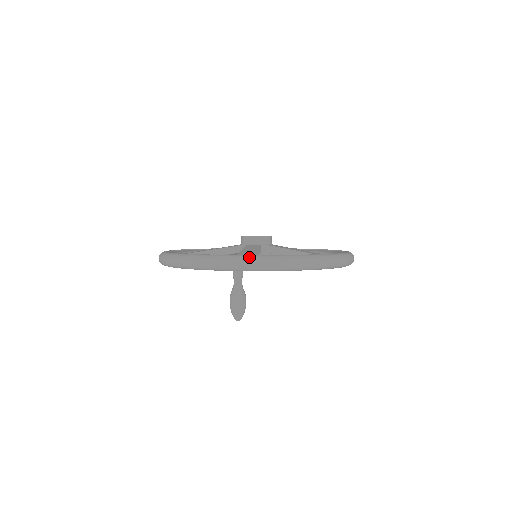
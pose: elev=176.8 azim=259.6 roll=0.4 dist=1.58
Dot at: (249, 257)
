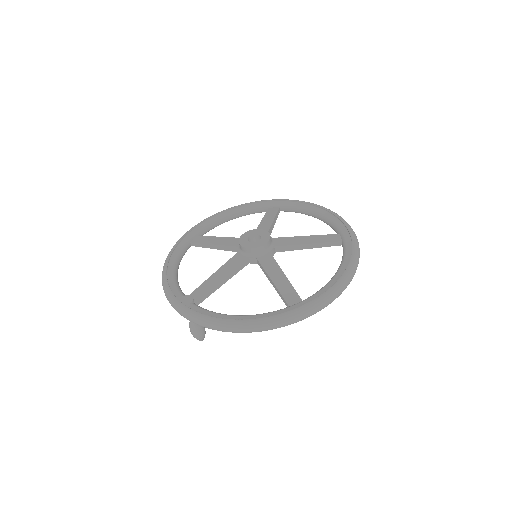
Dot at: (185, 311)
